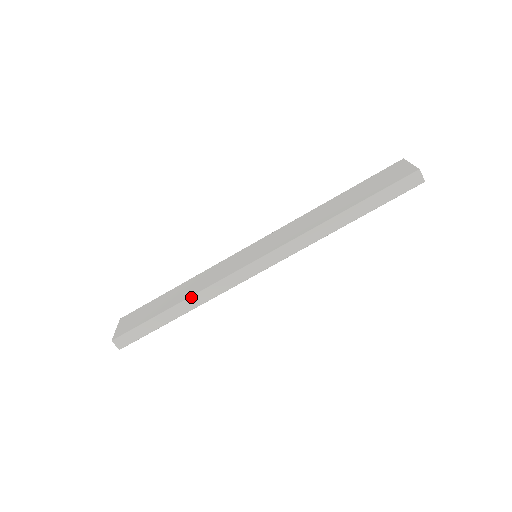
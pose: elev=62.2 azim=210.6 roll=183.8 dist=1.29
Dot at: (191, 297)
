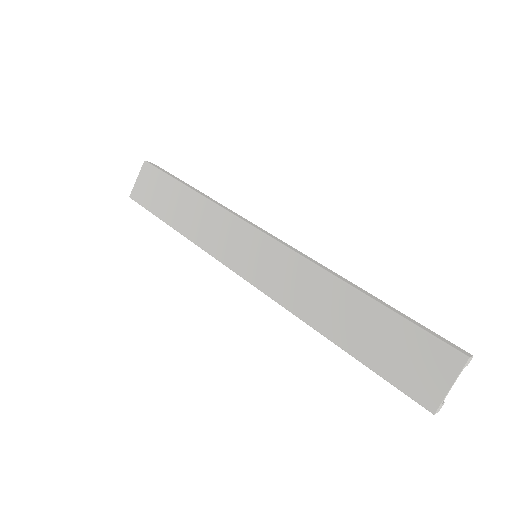
Dot at: occluded
